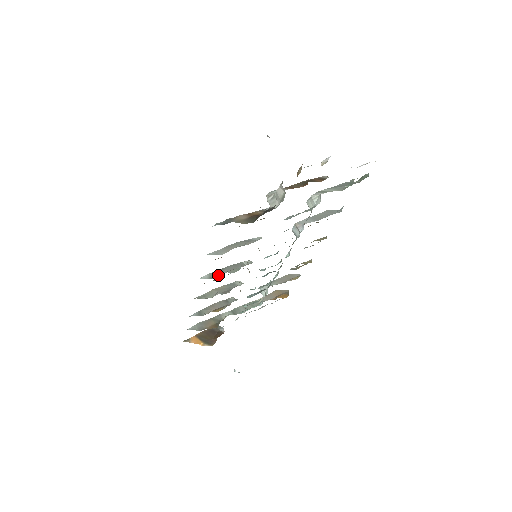
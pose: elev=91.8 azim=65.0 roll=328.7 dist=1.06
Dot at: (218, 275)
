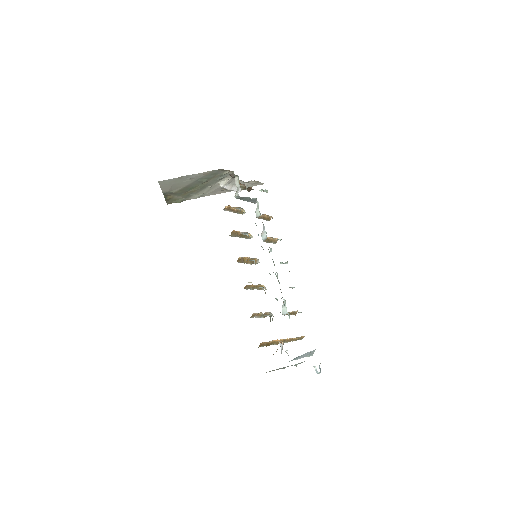
Dot at: occluded
